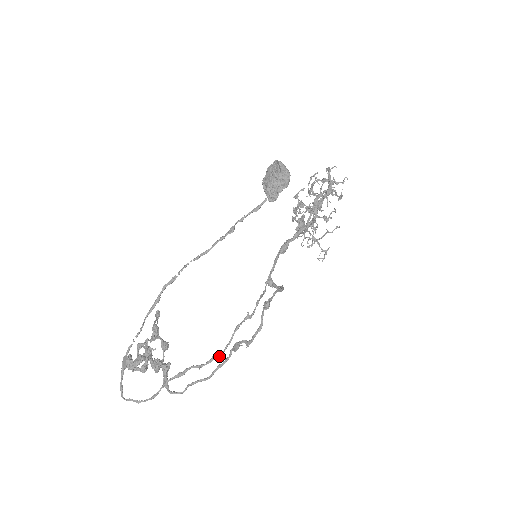
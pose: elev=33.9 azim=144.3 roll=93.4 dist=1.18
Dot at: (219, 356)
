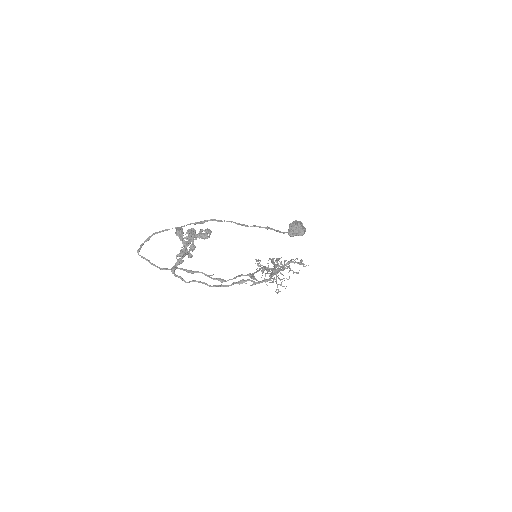
Dot at: (224, 280)
